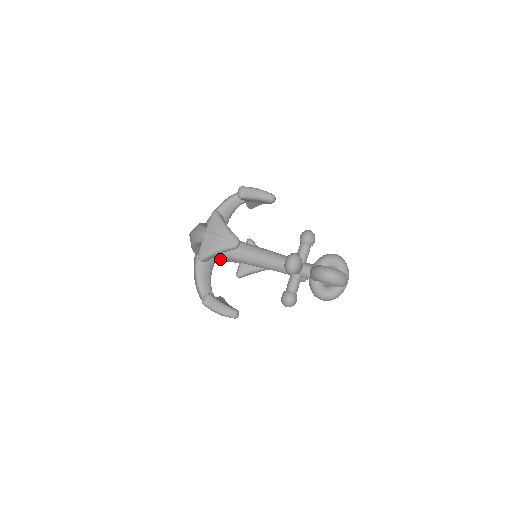
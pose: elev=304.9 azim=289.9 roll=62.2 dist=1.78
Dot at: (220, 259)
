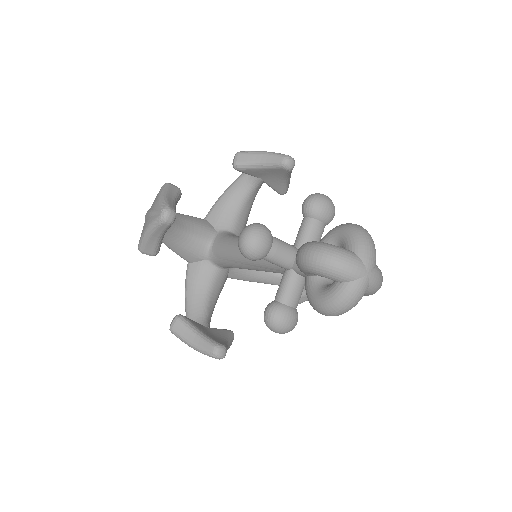
Dot at: (192, 285)
